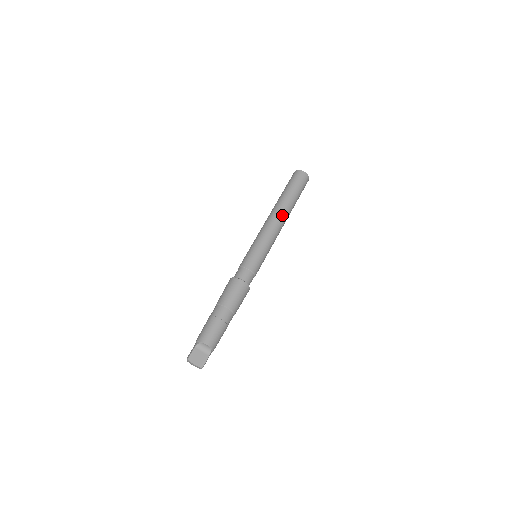
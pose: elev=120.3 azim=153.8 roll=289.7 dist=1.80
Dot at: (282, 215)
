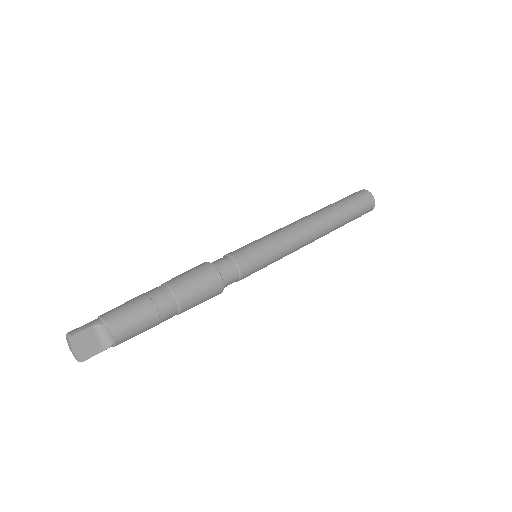
Dot at: (320, 231)
